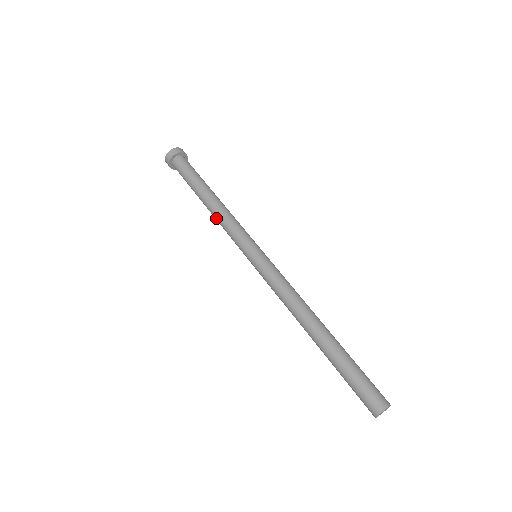
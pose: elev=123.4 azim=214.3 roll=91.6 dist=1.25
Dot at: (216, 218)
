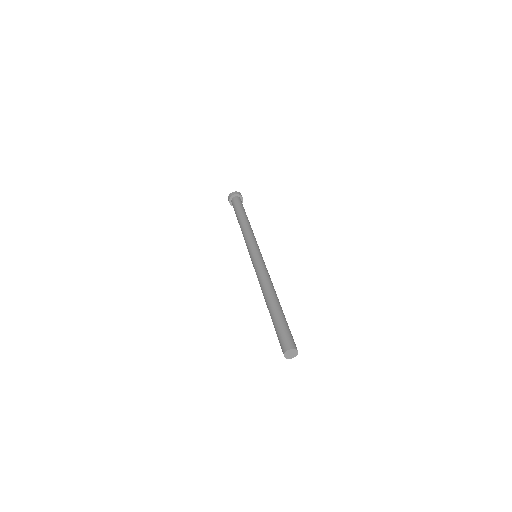
Dot at: (243, 230)
